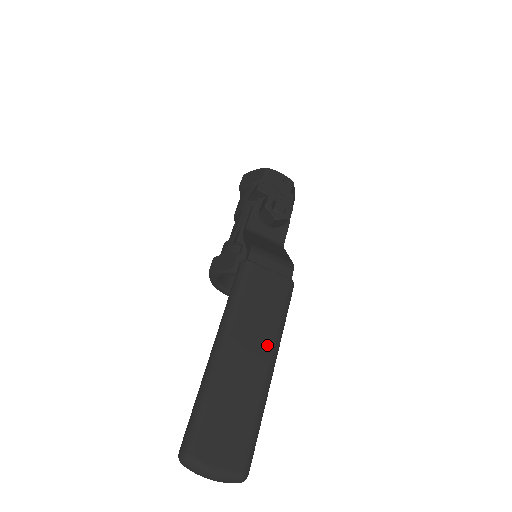
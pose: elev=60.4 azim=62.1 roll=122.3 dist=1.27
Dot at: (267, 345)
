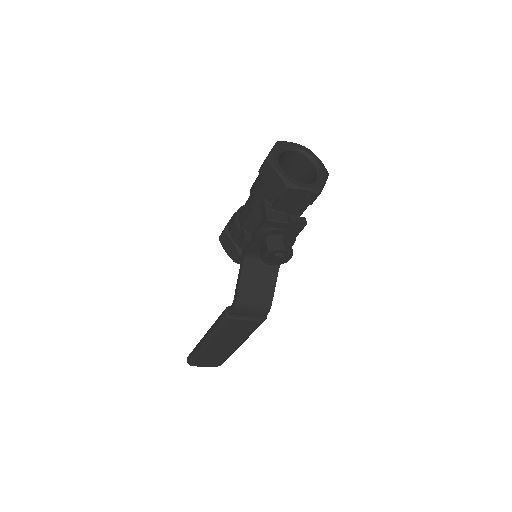
Dot at: (238, 342)
